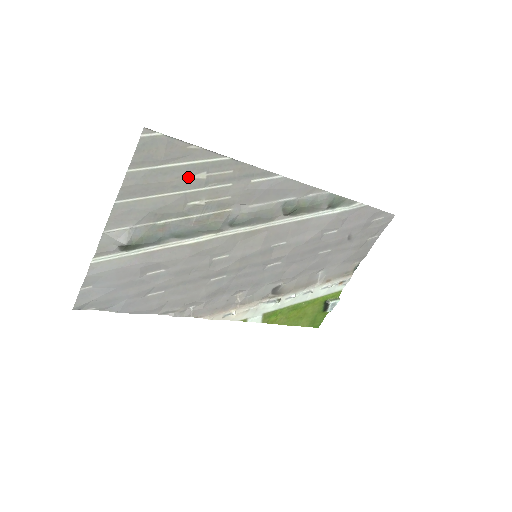
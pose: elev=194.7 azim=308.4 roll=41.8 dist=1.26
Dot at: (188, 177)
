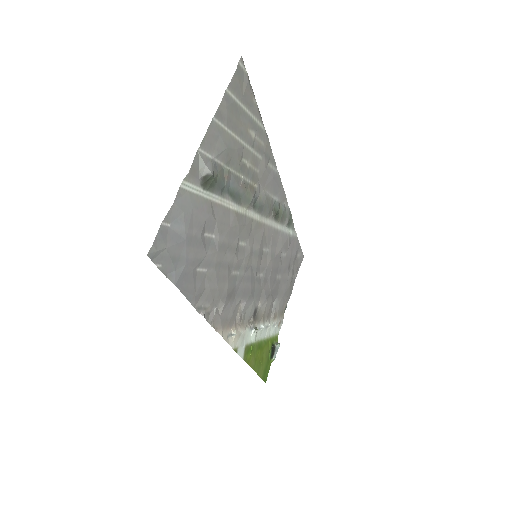
Dot at: (248, 129)
